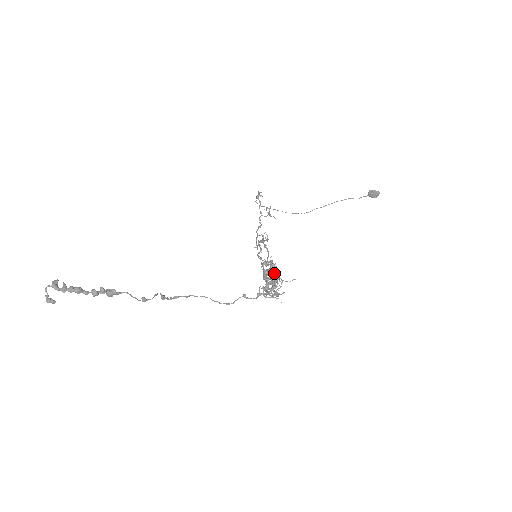
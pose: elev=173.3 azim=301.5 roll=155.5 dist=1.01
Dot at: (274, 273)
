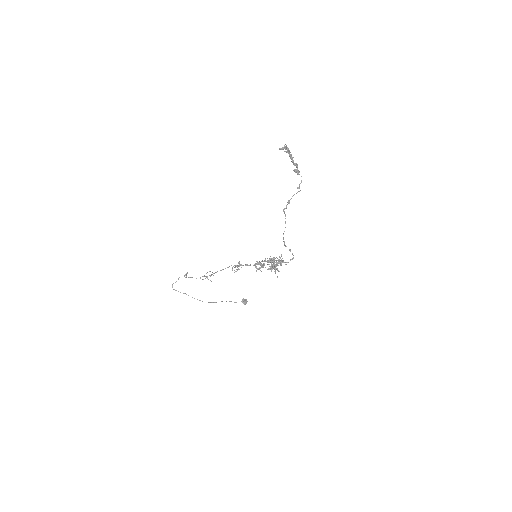
Dot at: (281, 255)
